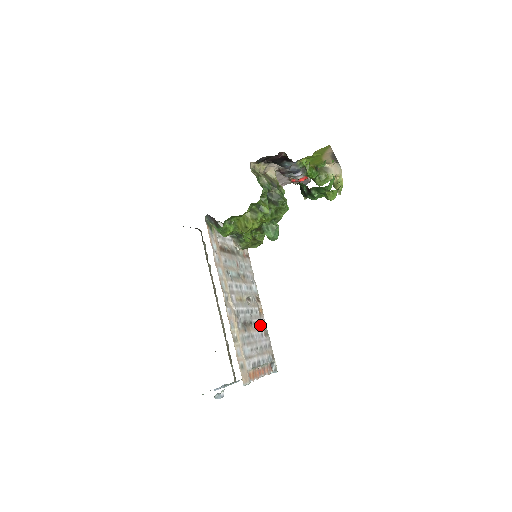
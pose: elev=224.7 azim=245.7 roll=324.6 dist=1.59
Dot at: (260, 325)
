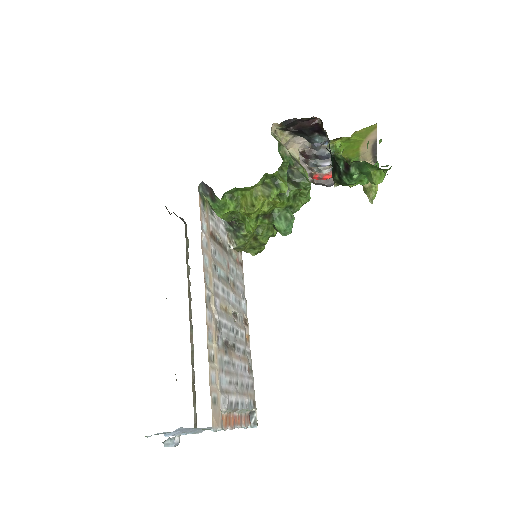
Dot at: (244, 355)
